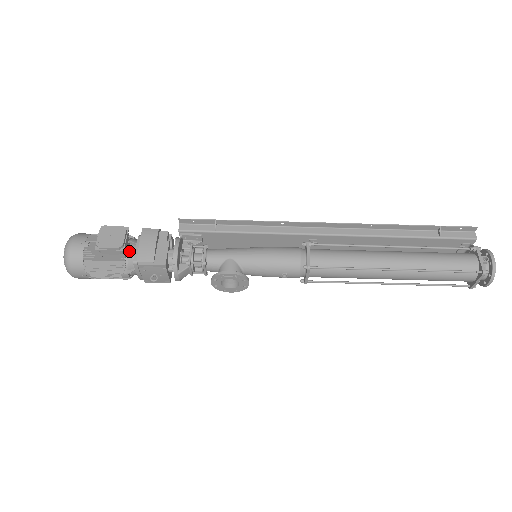
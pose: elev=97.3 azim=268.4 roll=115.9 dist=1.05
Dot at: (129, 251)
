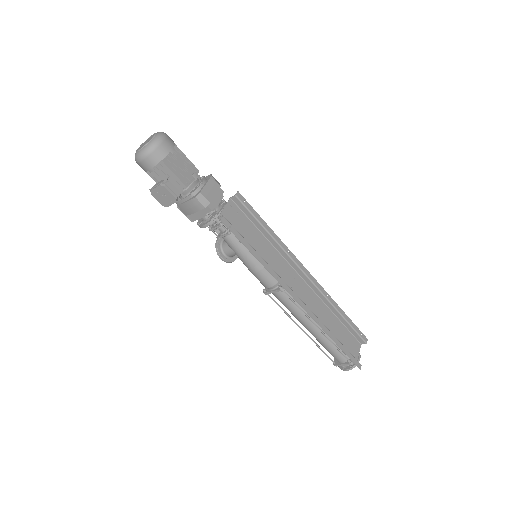
Dot at: occluded
